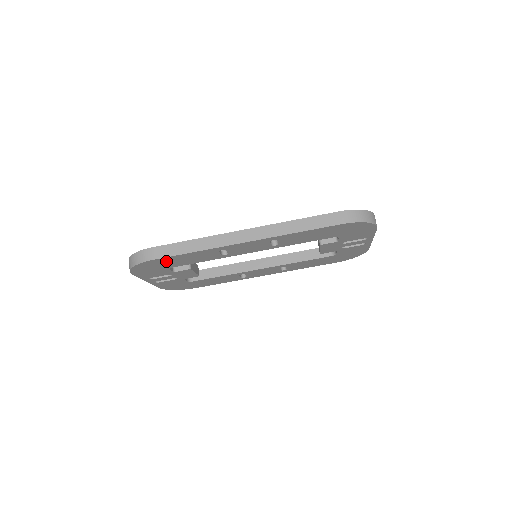
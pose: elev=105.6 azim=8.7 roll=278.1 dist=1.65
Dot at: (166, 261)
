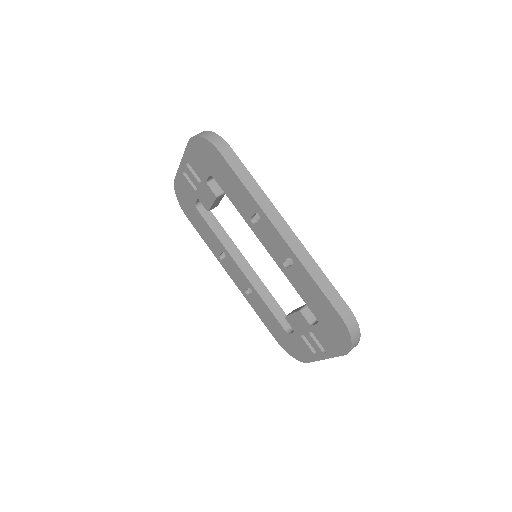
Dot at: (222, 166)
